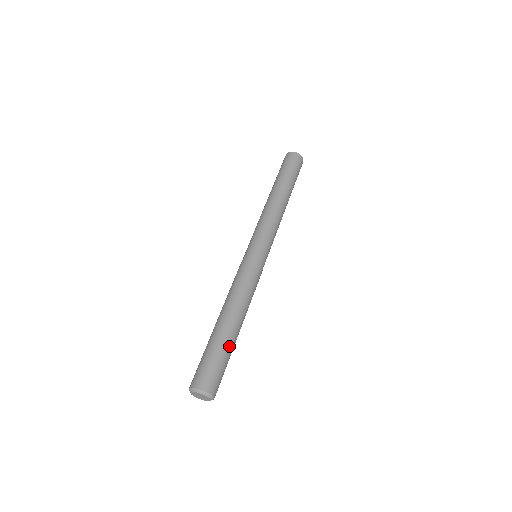
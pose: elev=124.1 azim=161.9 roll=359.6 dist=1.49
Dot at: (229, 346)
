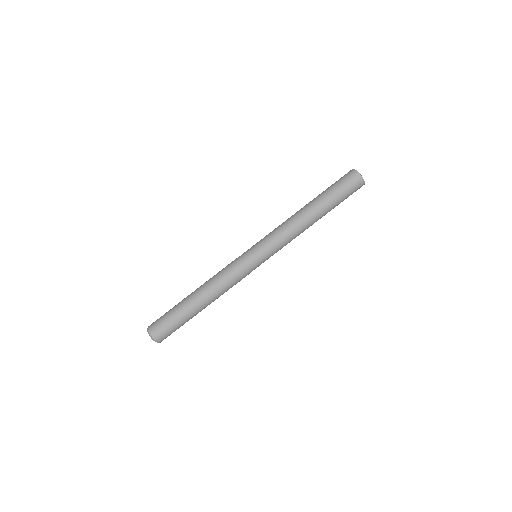
Dot at: (188, 317)
